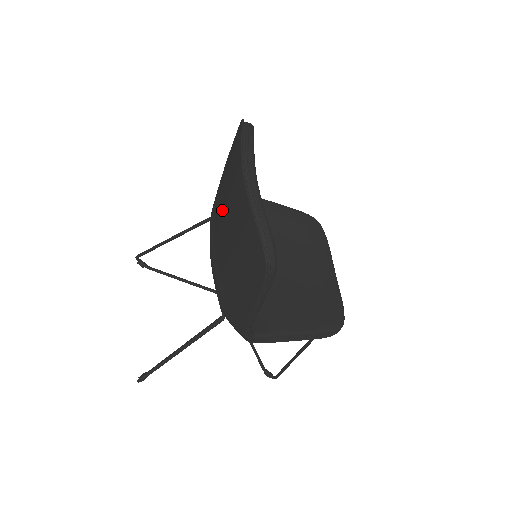
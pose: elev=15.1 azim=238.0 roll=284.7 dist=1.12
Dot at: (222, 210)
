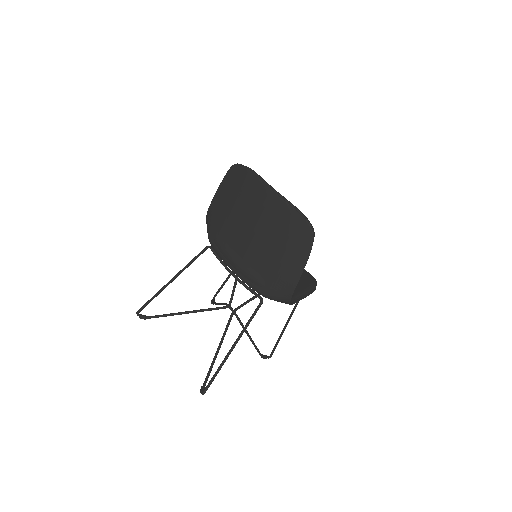
Dot at: (243, 226)
